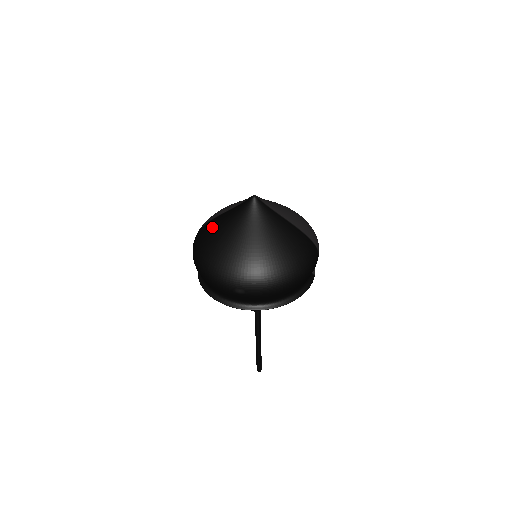
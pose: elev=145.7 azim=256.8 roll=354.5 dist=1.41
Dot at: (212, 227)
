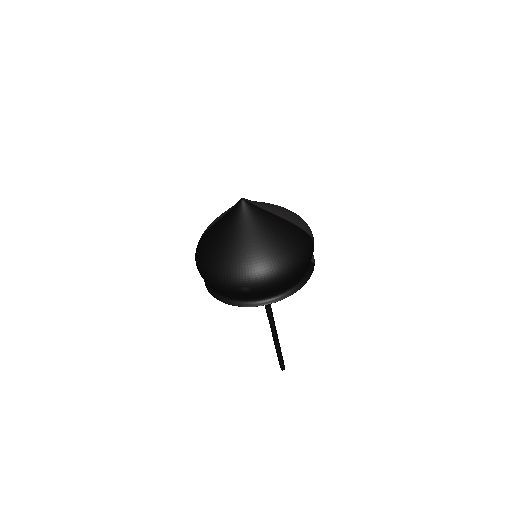
Dot at: (209, 236)
